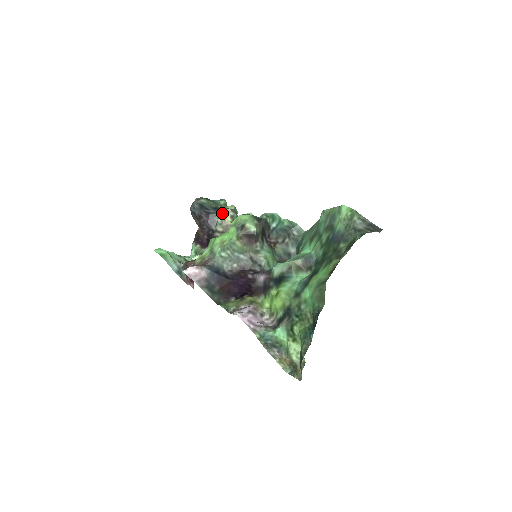
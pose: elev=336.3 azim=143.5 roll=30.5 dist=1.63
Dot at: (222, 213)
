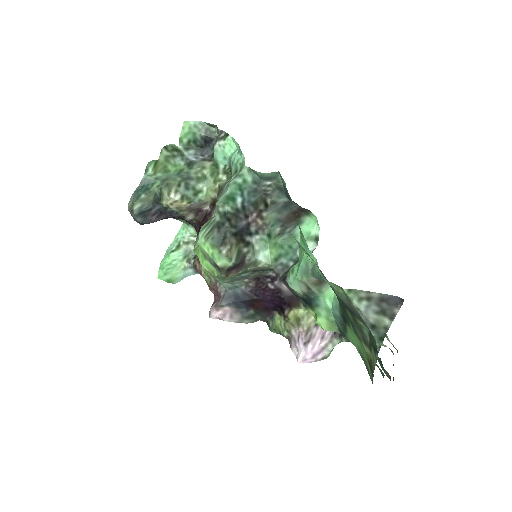
Dot at: (169, 205)
